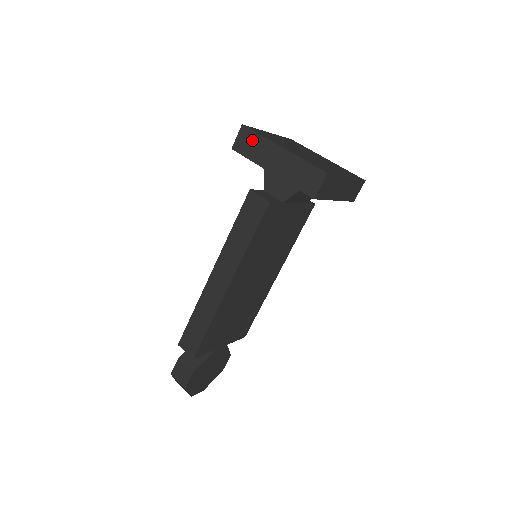
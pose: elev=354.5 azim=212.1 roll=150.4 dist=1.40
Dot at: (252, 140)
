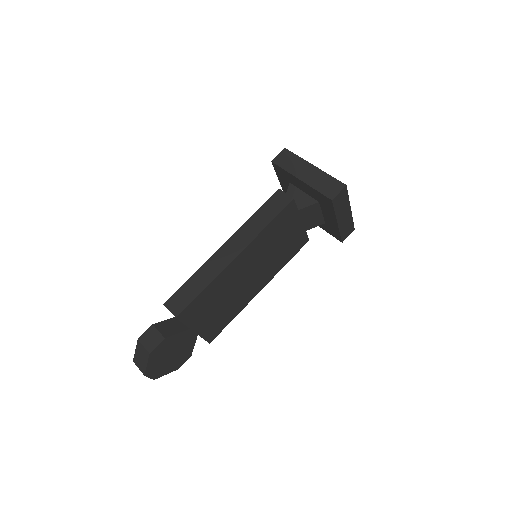
Dot at: (290, 158)
